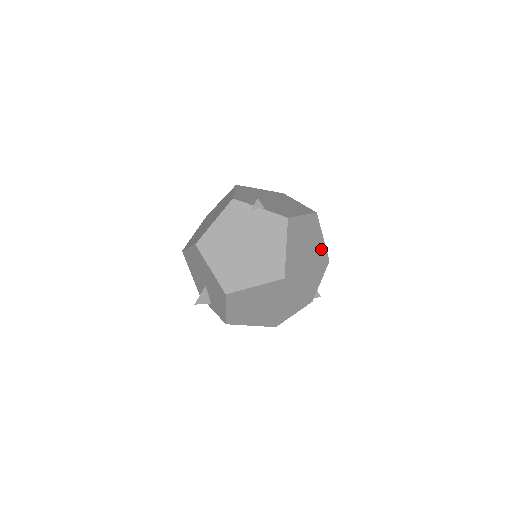
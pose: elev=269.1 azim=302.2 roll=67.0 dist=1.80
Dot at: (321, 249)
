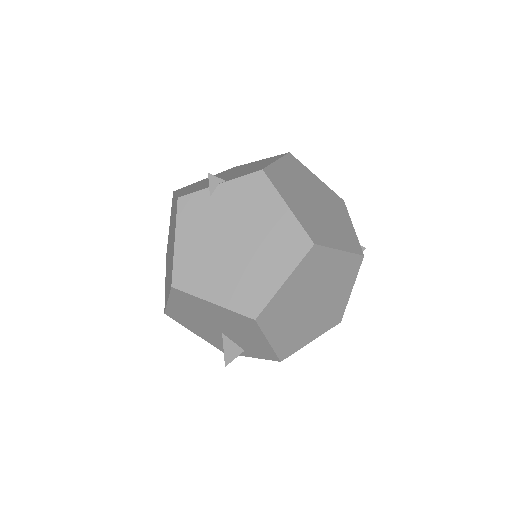
Dot at: (325, 191)
